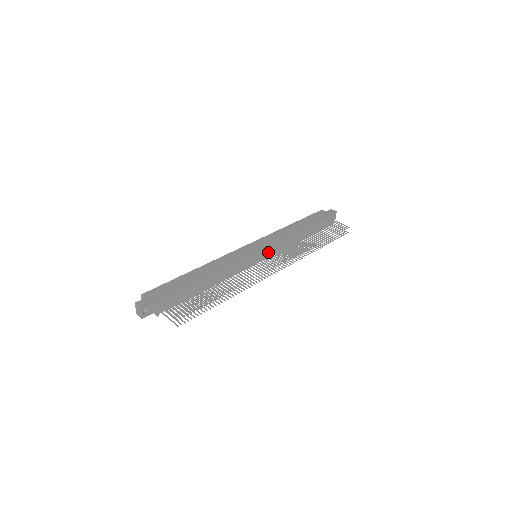
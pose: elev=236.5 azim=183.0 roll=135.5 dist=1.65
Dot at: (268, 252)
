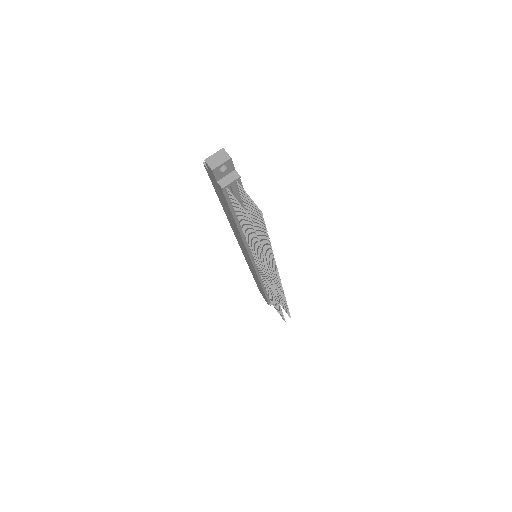
Dot at: occluded
